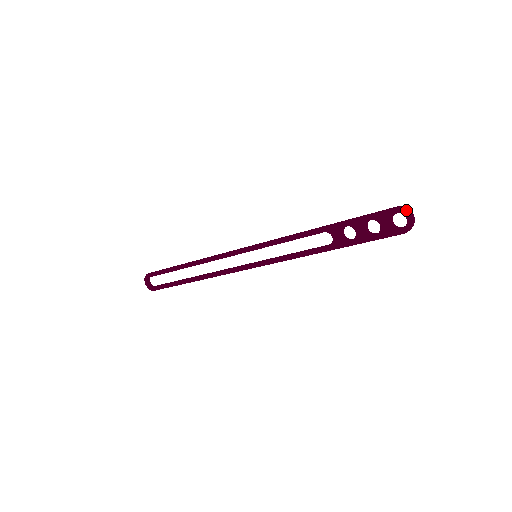
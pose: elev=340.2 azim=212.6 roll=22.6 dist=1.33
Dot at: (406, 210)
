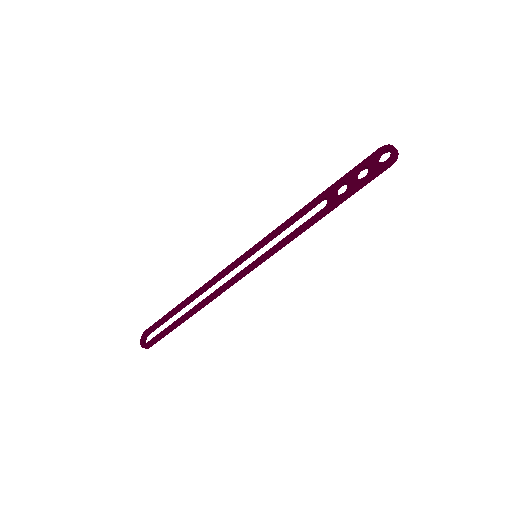
Dot at: (388, 144)
